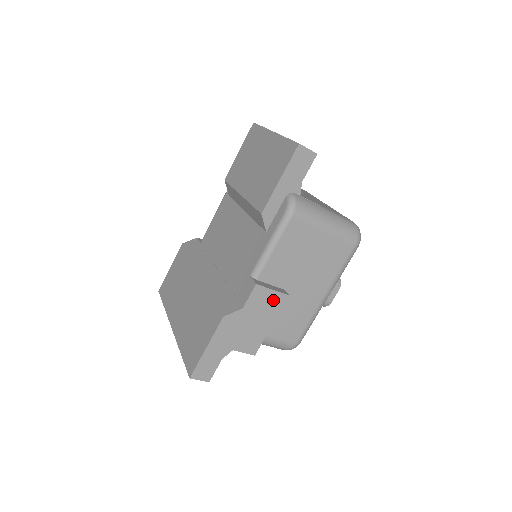
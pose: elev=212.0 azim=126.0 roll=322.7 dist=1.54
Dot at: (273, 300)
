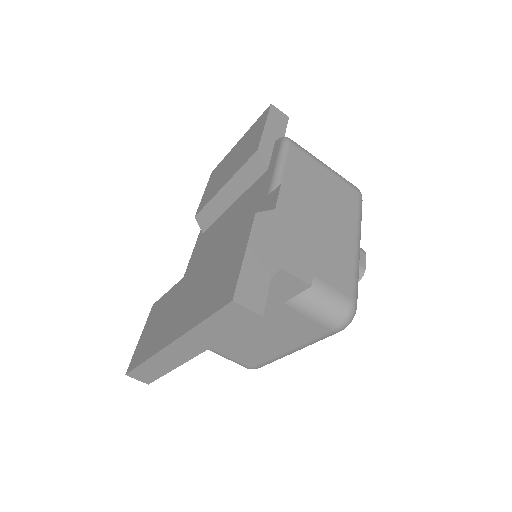
Dot at: (306, 211)
